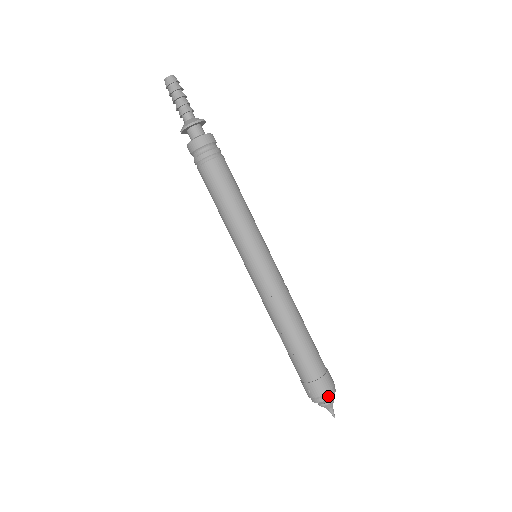
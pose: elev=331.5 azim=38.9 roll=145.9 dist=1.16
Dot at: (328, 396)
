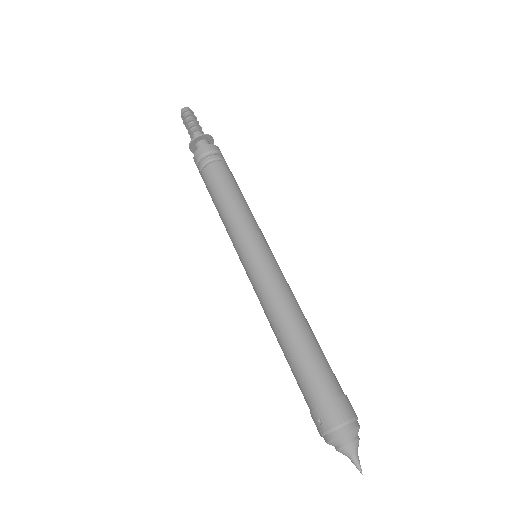
Dot at: (346, 428)
